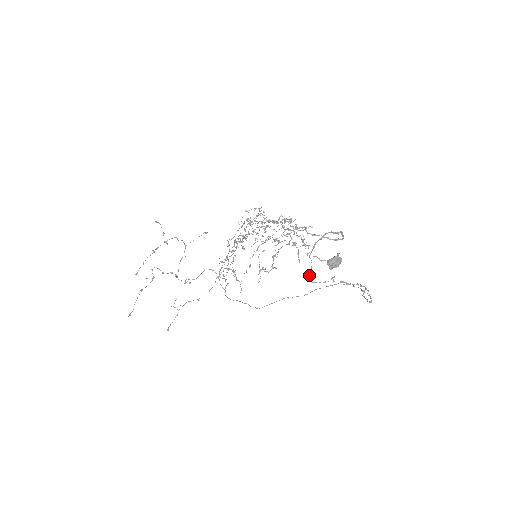
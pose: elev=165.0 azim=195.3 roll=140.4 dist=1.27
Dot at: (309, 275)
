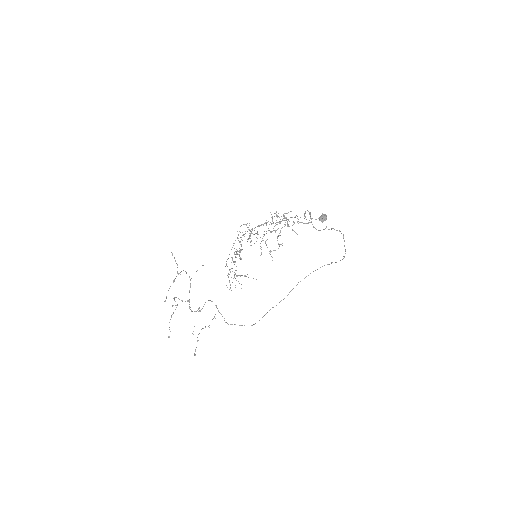
Dot at: (313, 227)
